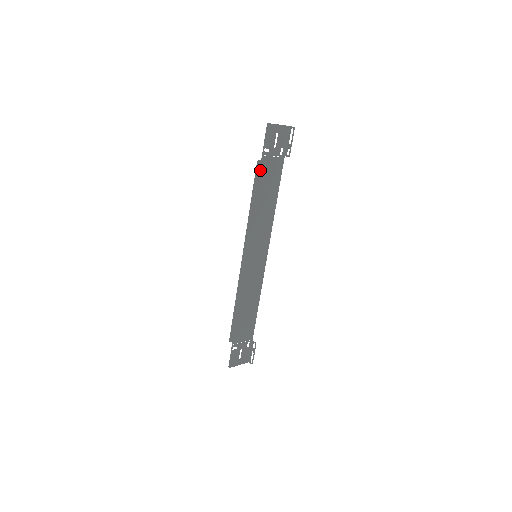
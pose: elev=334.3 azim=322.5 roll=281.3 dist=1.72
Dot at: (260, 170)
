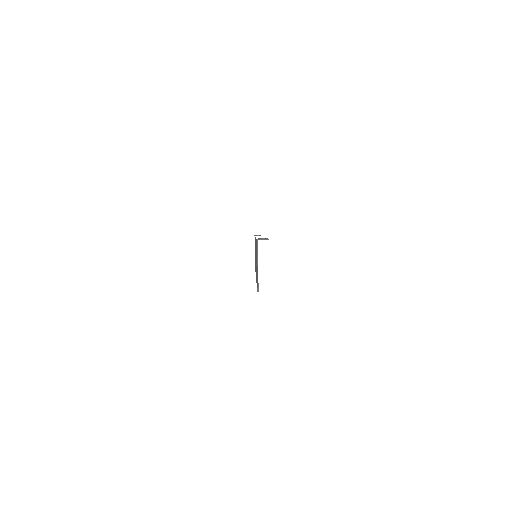
Dot at: occluded
